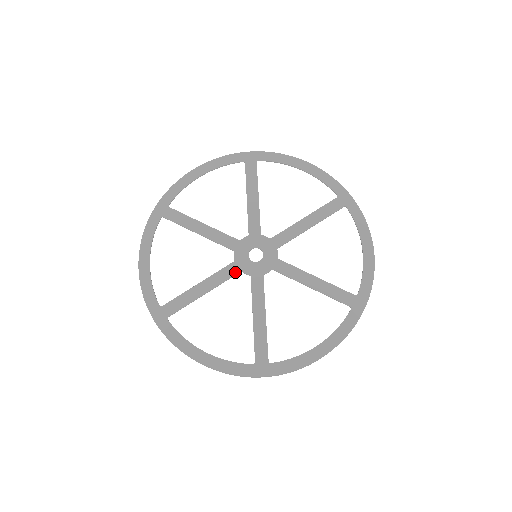
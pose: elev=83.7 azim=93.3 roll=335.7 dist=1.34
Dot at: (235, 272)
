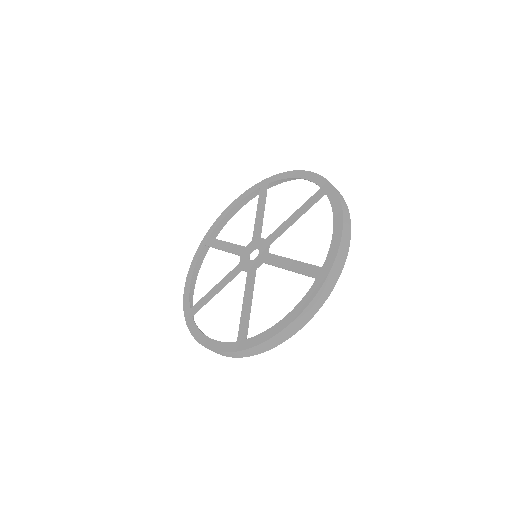
Dot at: (253, 273)
